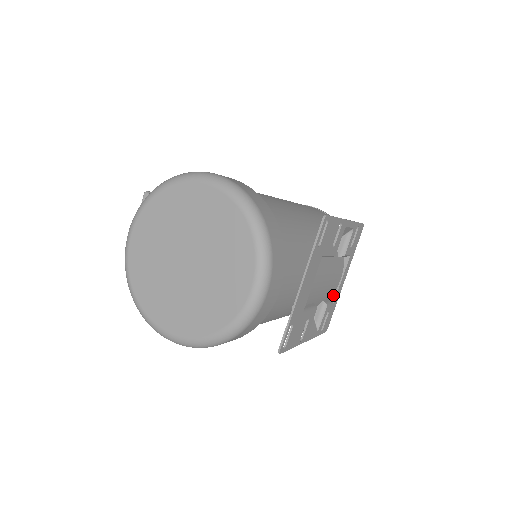
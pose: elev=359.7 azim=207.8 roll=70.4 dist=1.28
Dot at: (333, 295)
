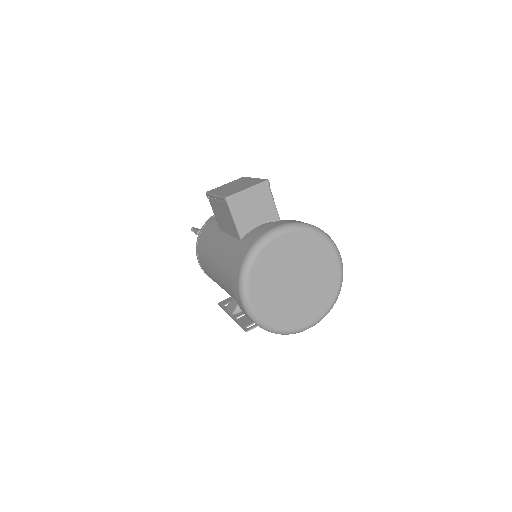
Dot at: occluded
